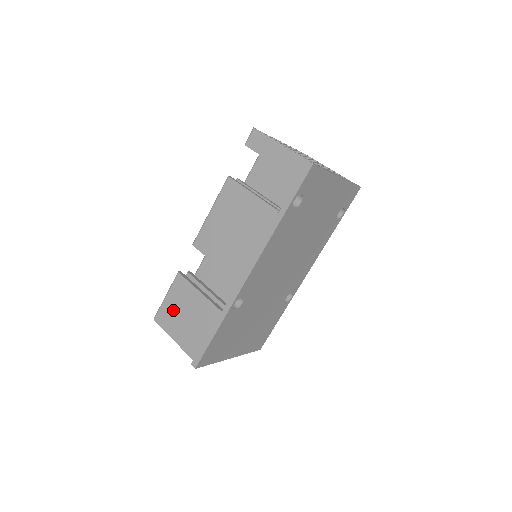
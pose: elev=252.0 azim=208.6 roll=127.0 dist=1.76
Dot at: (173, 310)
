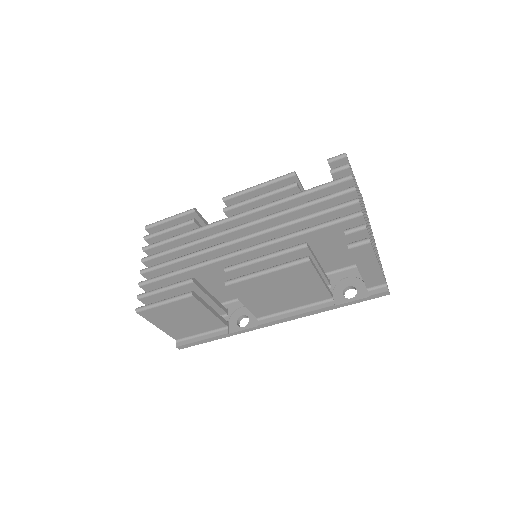
Dot at: (169, 314)
